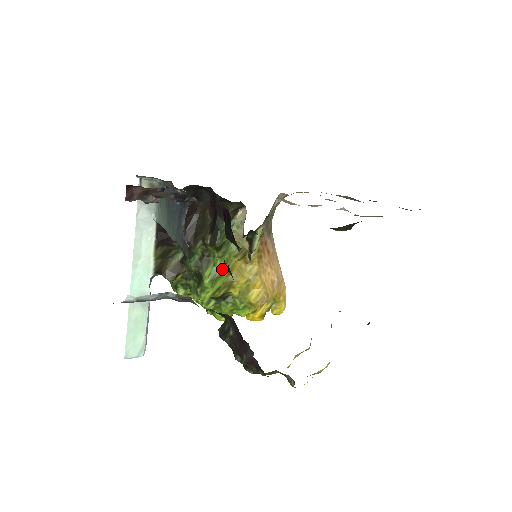
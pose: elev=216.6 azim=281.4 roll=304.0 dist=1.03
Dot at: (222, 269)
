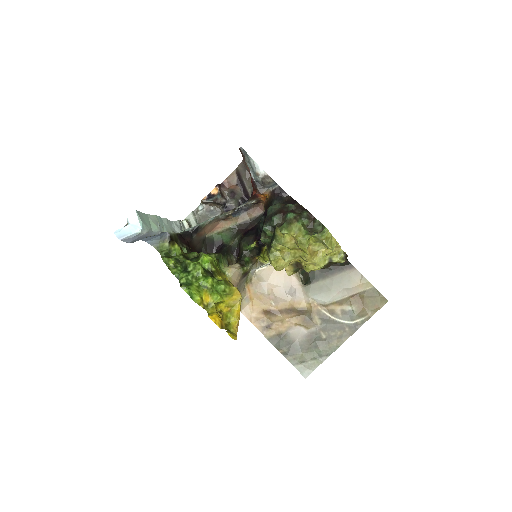
Dot at: (217, 265)
